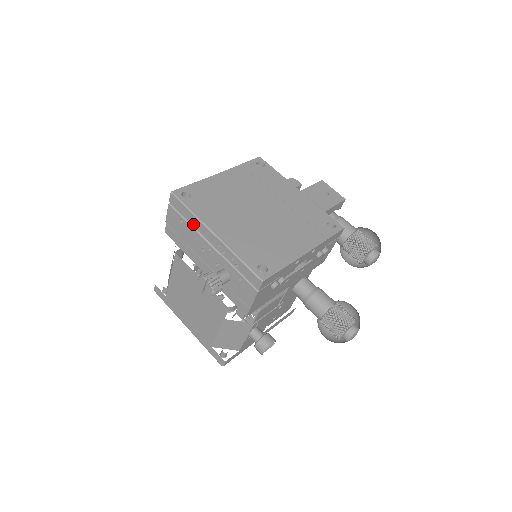
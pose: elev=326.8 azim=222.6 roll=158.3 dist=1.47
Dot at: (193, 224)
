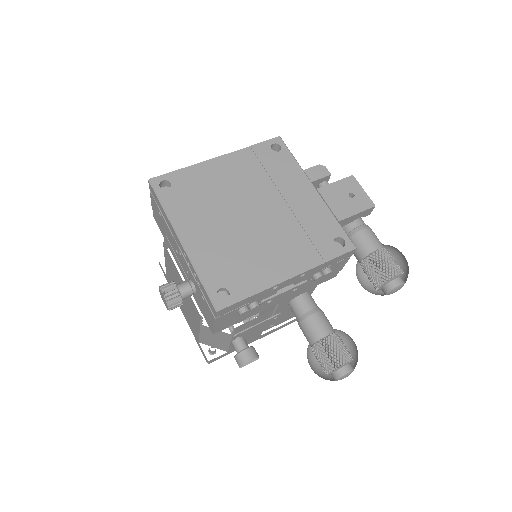
Dot at: (166, 221)
